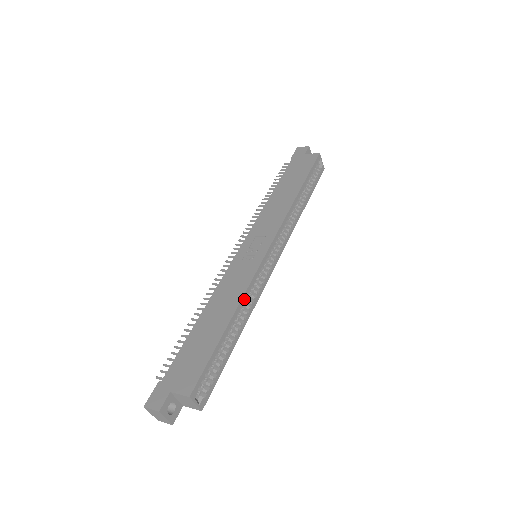
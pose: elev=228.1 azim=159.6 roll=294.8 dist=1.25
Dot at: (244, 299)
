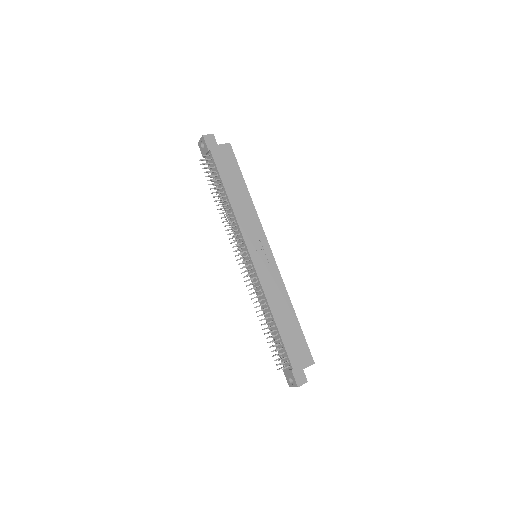
Dot at: (286, 293)
